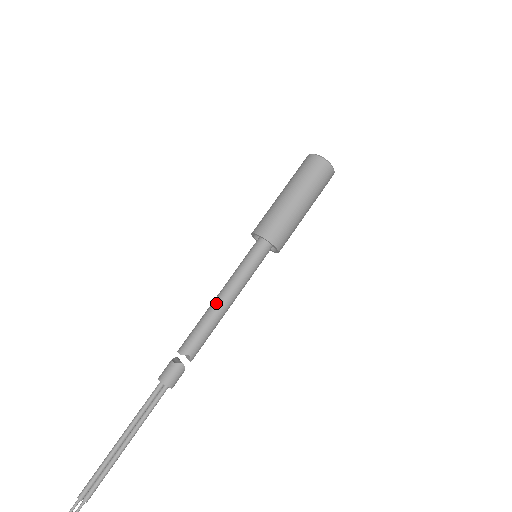
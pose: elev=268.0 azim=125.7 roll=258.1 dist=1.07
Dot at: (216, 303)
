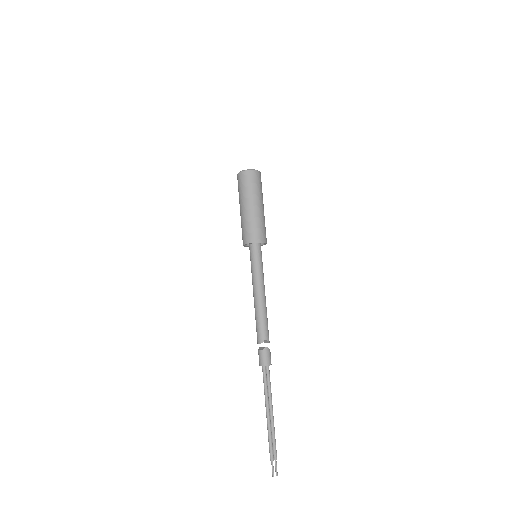
Dot at: (256, 300)
